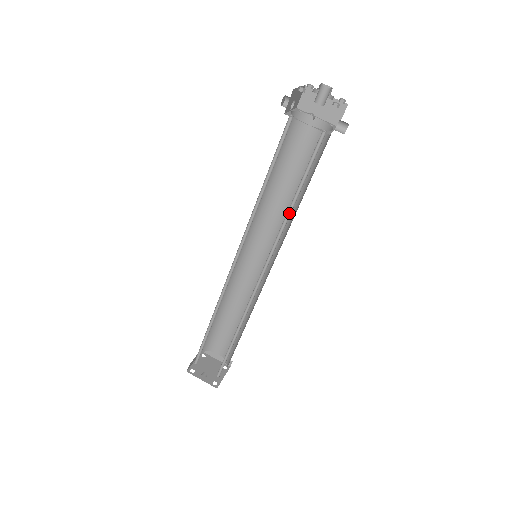
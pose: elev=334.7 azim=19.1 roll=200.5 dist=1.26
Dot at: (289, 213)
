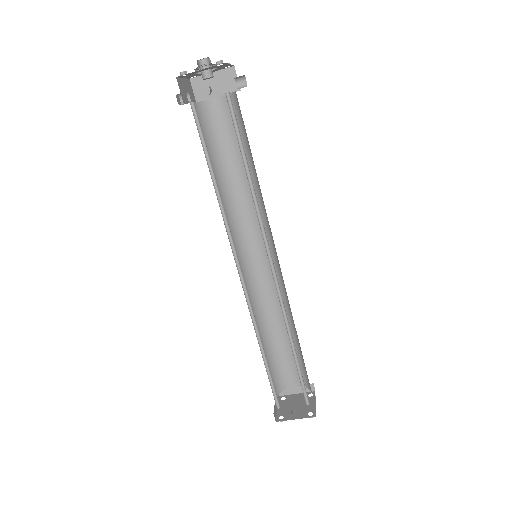
Dot at: (252, 189)
